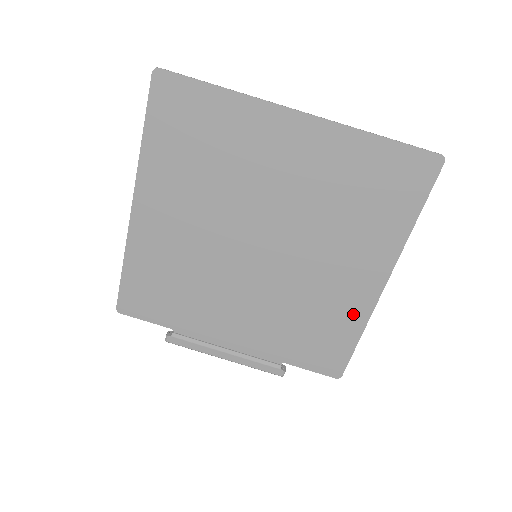
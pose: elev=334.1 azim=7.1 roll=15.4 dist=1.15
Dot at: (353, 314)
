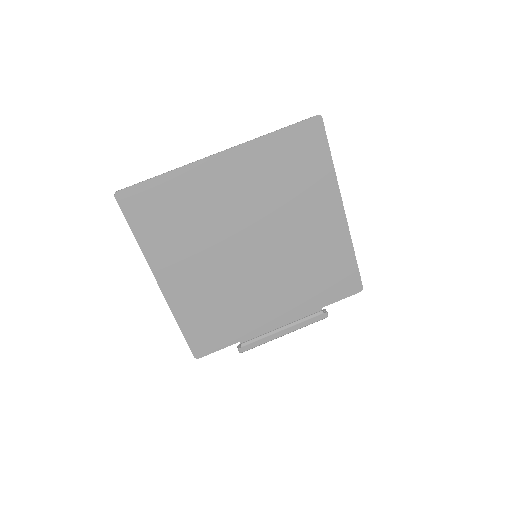
Dot at: (340, 245)
